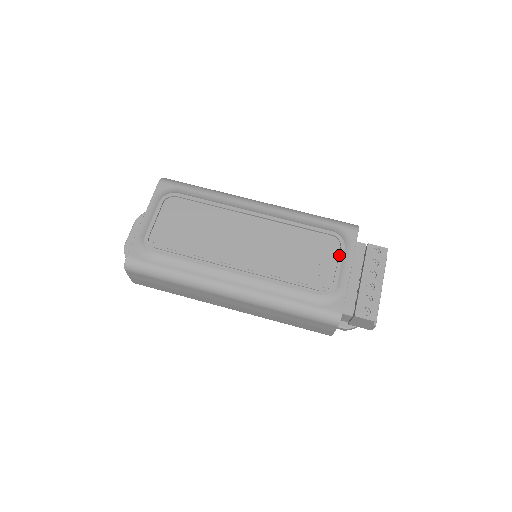
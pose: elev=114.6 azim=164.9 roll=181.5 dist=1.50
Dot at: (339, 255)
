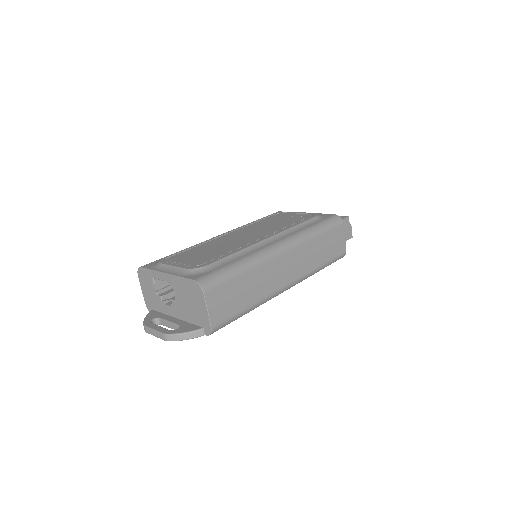
Dot at: (291, 213)
